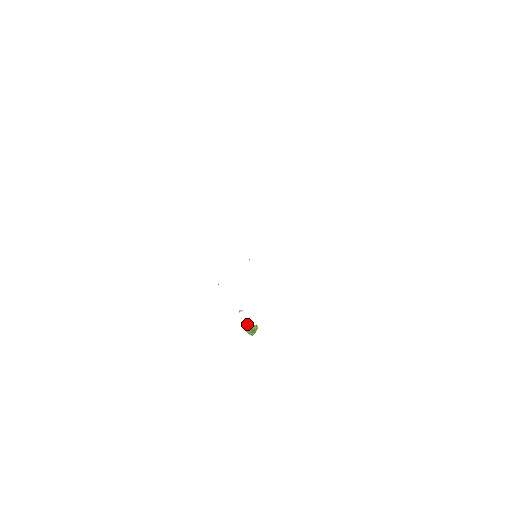
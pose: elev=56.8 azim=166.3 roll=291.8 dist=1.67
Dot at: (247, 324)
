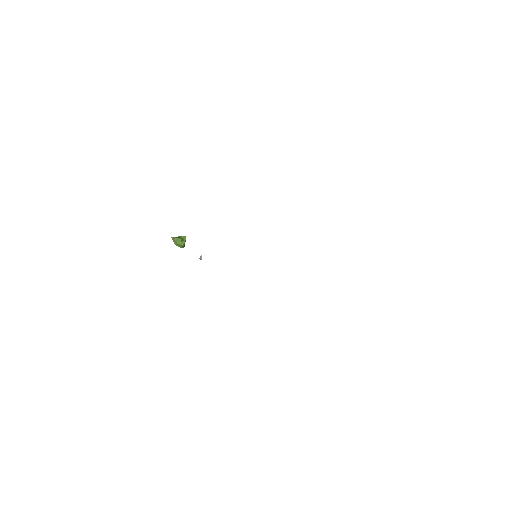
Dot at: (182, 244)
